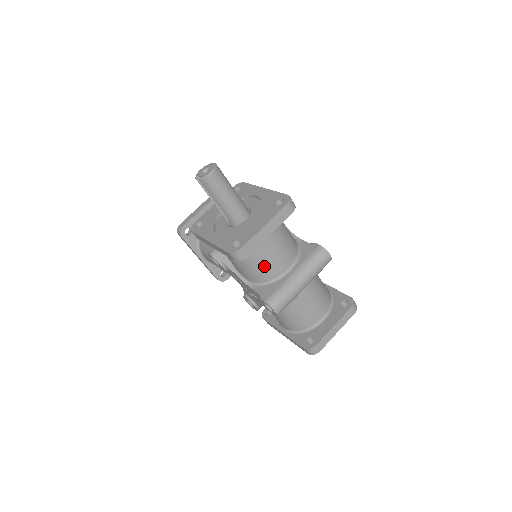
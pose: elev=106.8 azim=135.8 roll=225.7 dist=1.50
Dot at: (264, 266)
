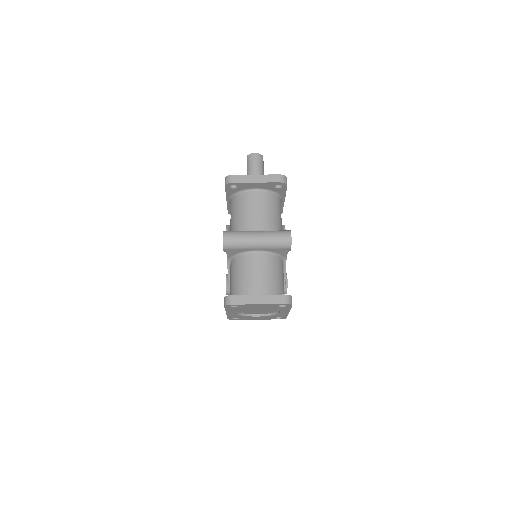
Dot at: (243, 217)
